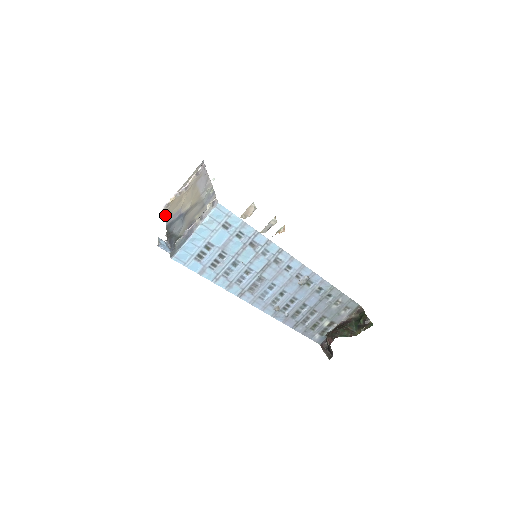
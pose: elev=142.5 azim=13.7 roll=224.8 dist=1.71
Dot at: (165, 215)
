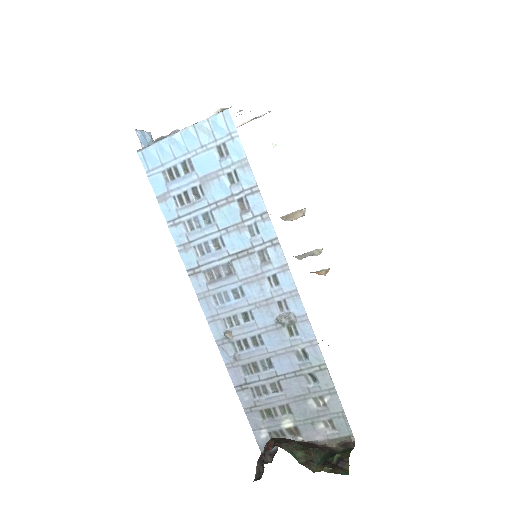
Dot at: occluded
